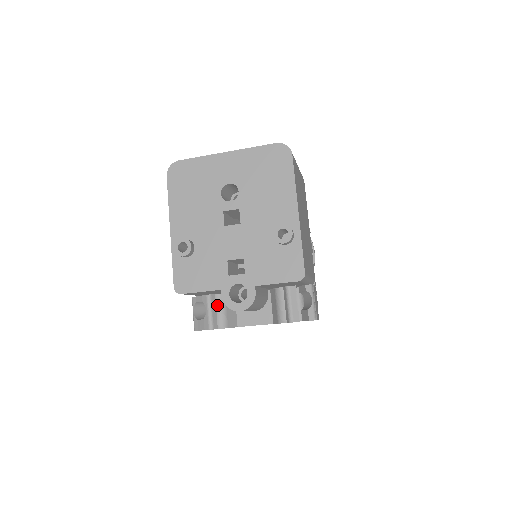
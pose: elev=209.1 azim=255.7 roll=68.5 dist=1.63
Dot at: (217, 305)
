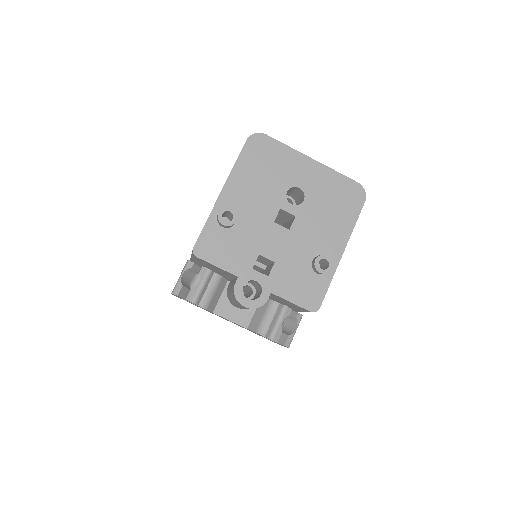
Dot at: (211, 283)
